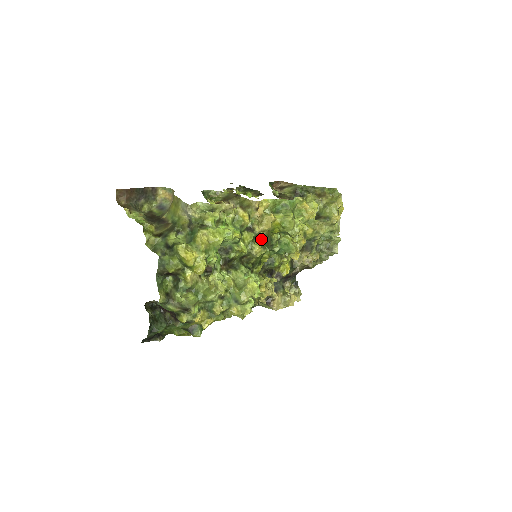
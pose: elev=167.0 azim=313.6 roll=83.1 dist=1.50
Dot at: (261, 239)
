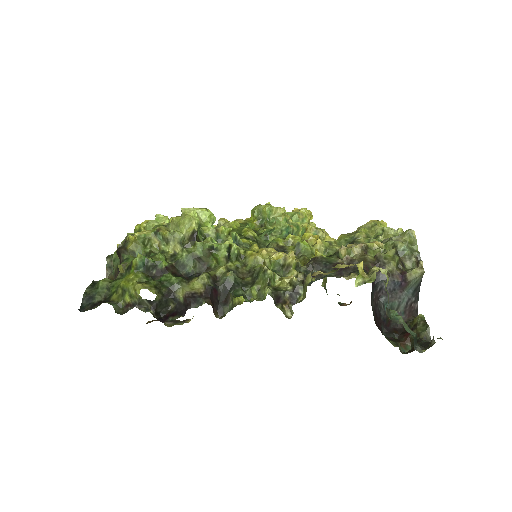
Dot at: occluded
